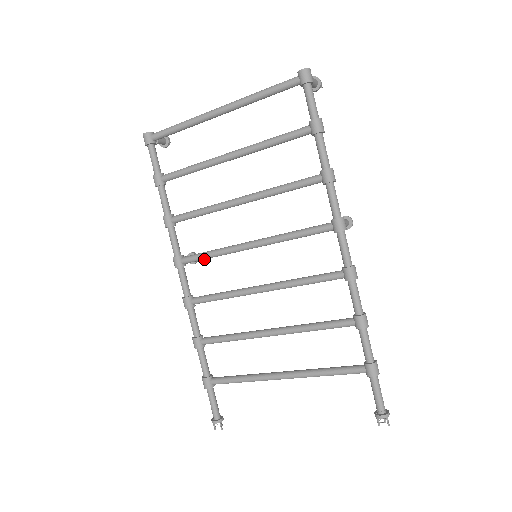
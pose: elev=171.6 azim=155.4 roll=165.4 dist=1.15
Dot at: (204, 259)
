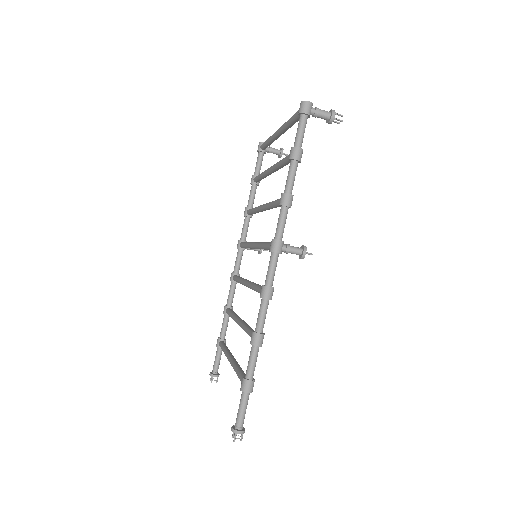
Dot at: occluded
